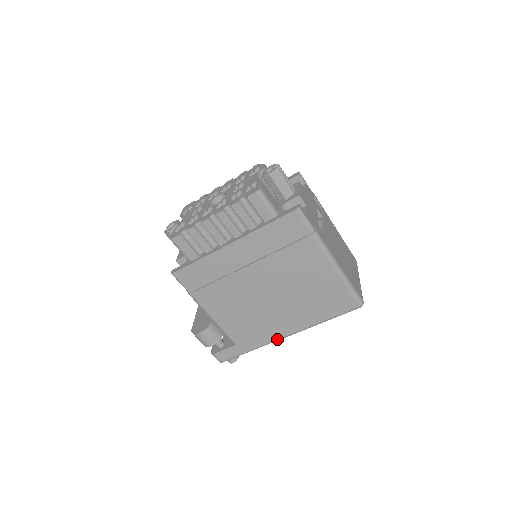
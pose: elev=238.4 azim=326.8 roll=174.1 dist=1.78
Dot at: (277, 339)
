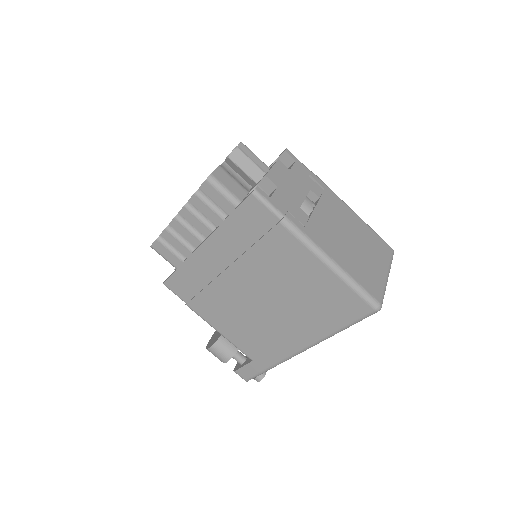
Dot at: (293, 354)
